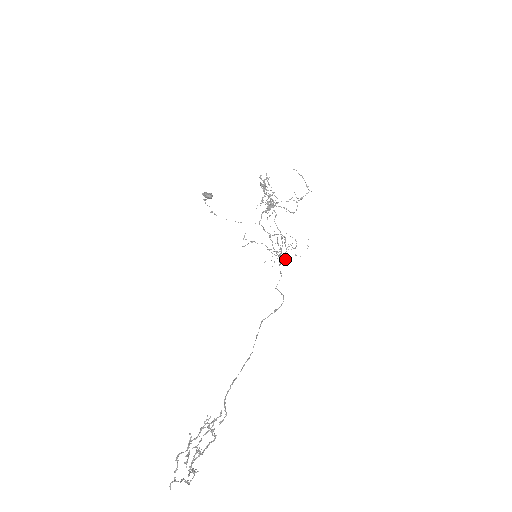
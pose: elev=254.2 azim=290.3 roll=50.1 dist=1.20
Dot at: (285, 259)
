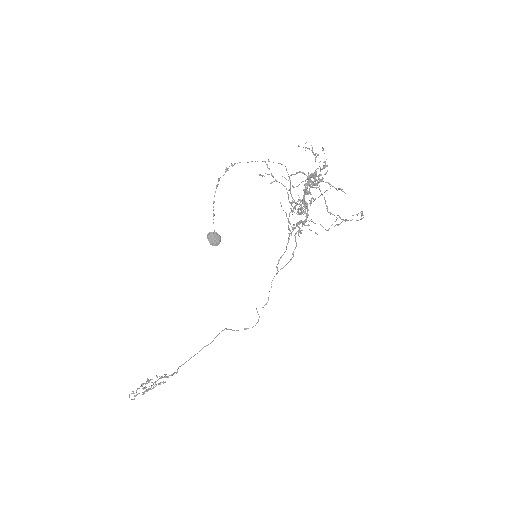
Dot at: occluded
